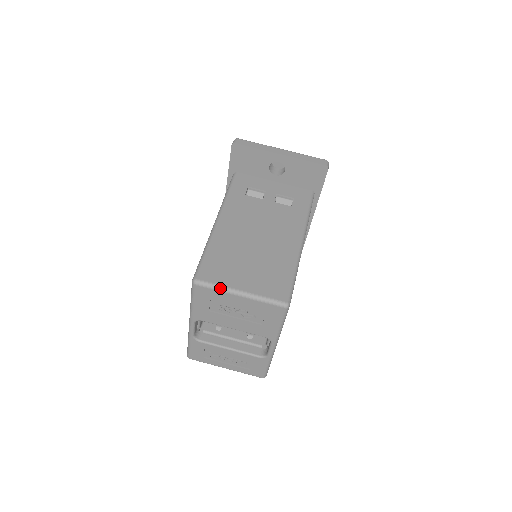
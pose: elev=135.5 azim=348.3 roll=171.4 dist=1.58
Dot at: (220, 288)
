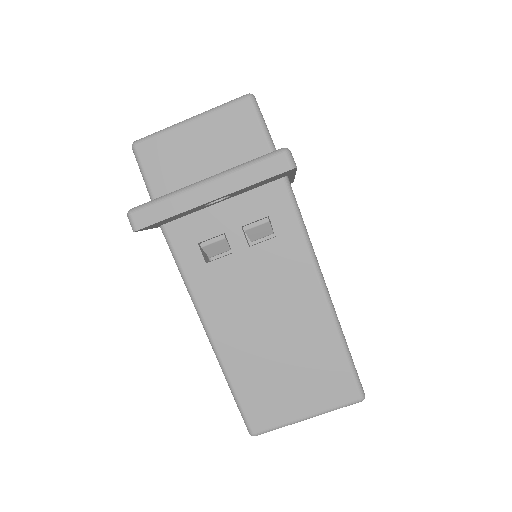
Dot at: occluded
